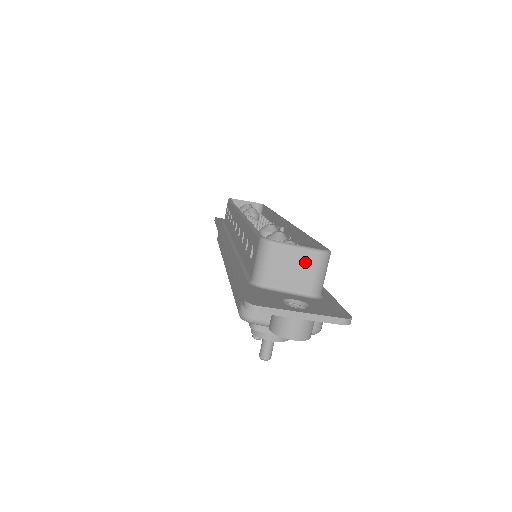
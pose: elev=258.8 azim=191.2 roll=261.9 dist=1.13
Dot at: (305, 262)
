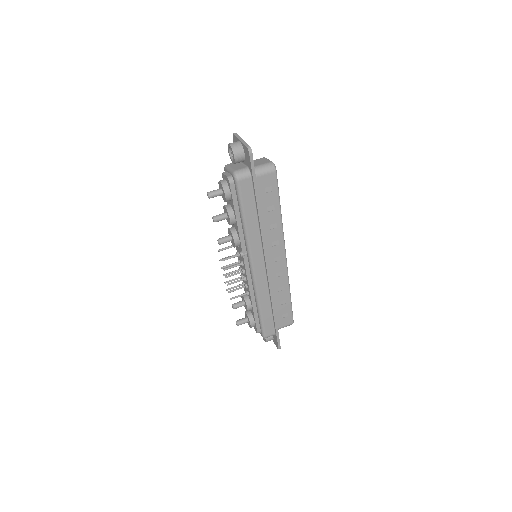
Dot at: (264, 162)
